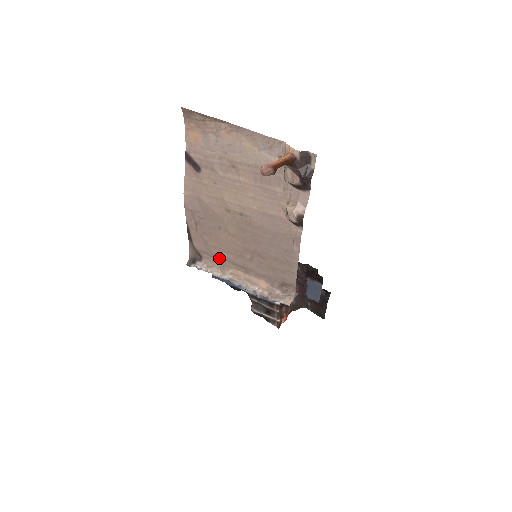
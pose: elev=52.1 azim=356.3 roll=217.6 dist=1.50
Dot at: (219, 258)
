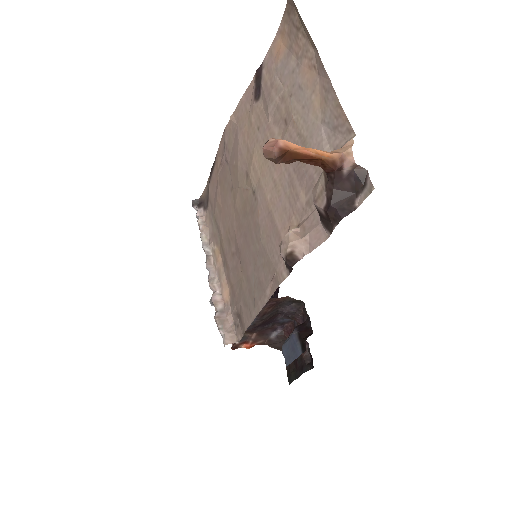
Dot at: (216, 223)
